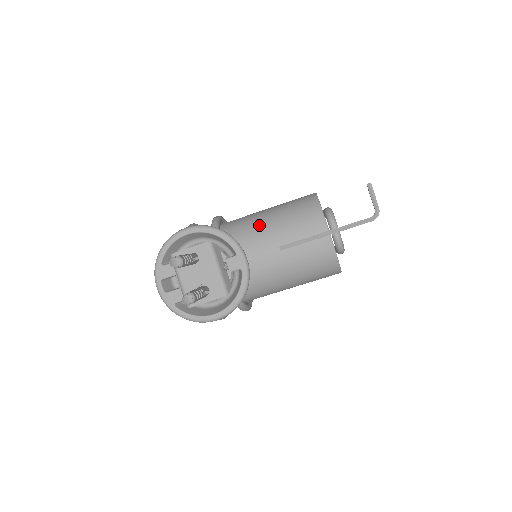
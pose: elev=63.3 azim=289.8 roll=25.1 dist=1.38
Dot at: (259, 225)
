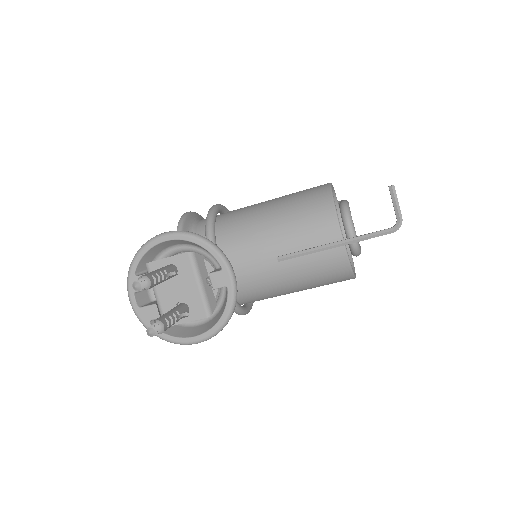
Dot at: (260, 221)
